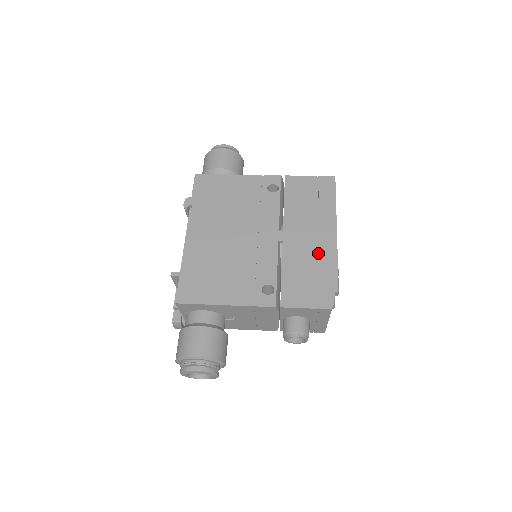
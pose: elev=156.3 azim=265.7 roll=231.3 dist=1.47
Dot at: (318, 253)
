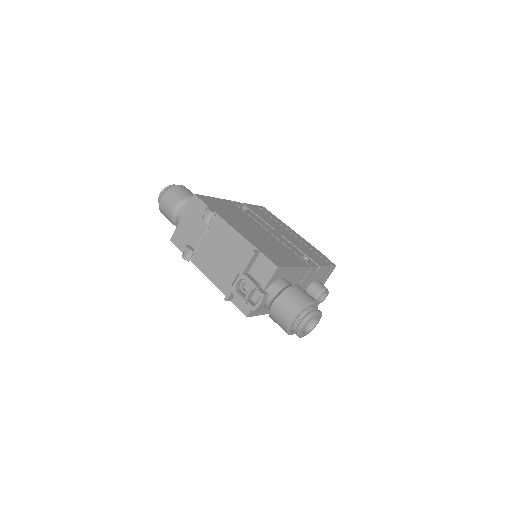
Dot at: (301, 241)
